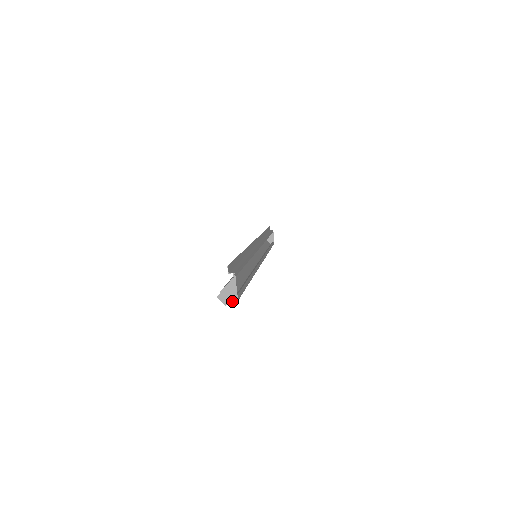
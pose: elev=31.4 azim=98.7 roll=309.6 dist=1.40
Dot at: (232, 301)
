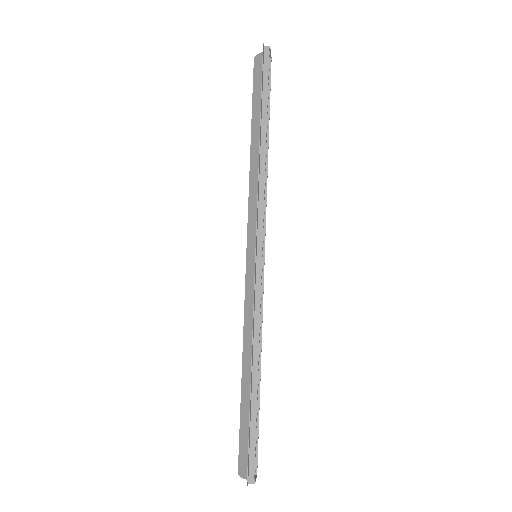
Dot at: occluded
